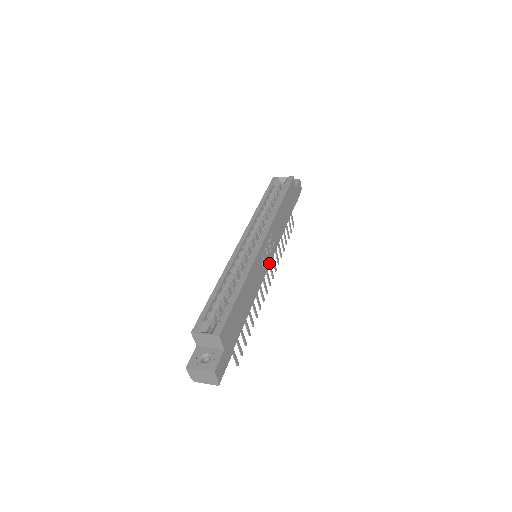
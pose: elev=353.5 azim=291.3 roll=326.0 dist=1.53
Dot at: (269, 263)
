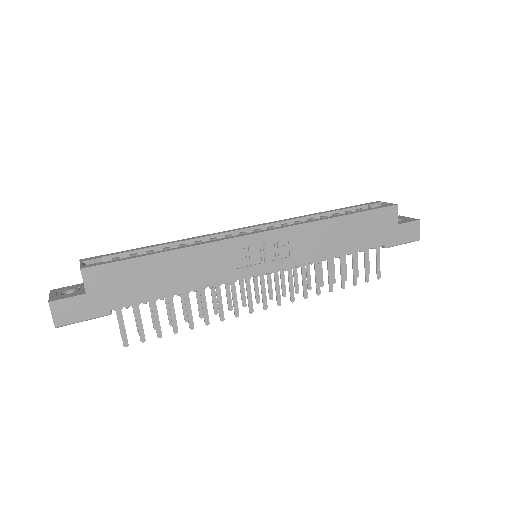
Dot at: (264, 271)
